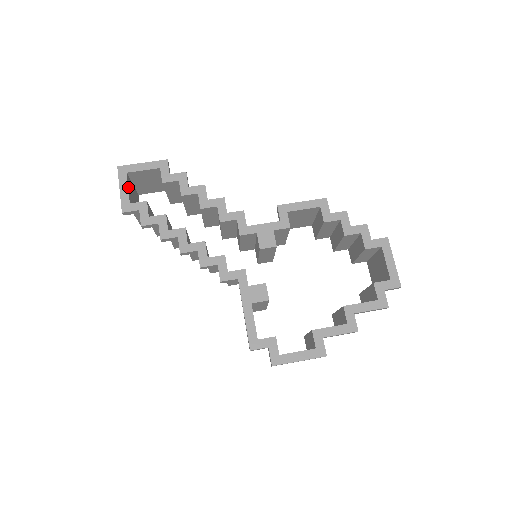
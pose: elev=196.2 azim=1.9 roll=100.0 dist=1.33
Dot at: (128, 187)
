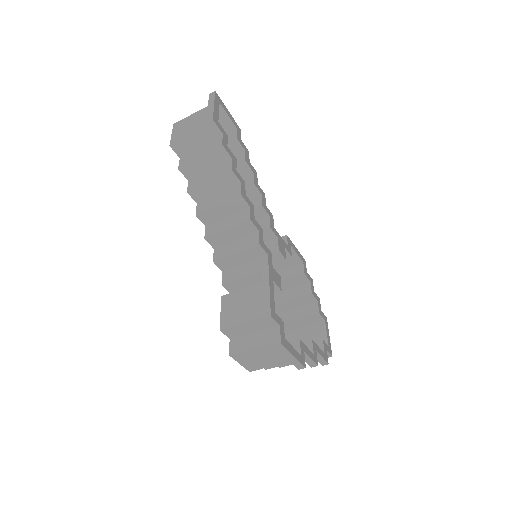
Dot at: (217, 111)
